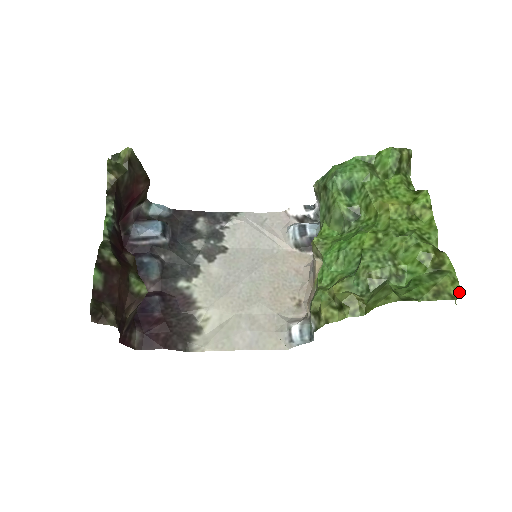
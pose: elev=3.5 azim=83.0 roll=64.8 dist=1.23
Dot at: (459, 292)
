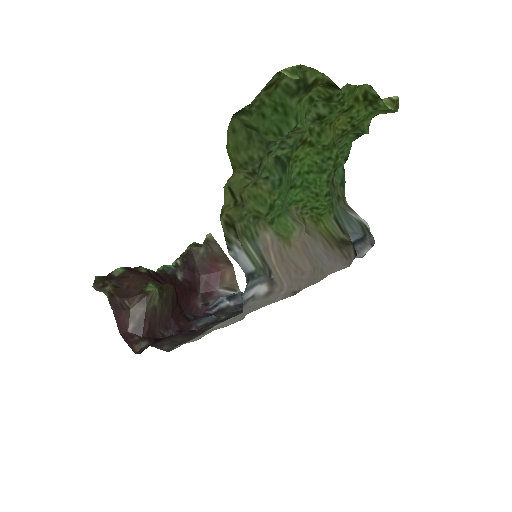
Dot at: (294, 67)
